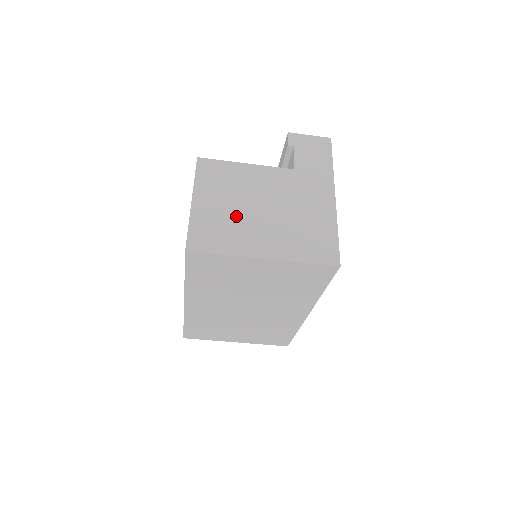
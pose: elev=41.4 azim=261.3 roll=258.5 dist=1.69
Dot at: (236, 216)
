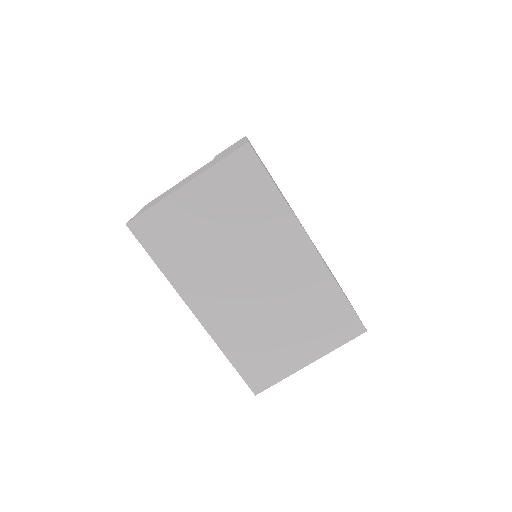
Dot at: occluded
